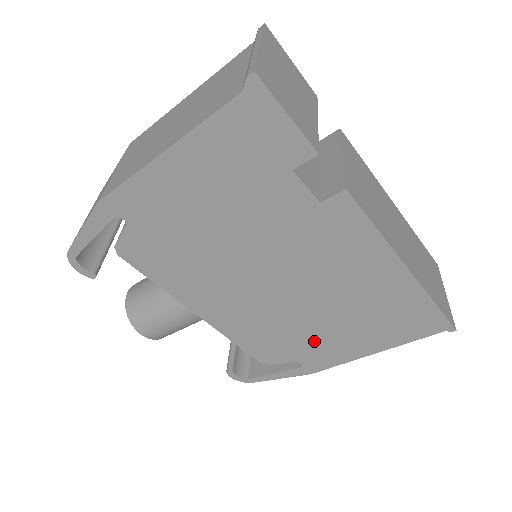
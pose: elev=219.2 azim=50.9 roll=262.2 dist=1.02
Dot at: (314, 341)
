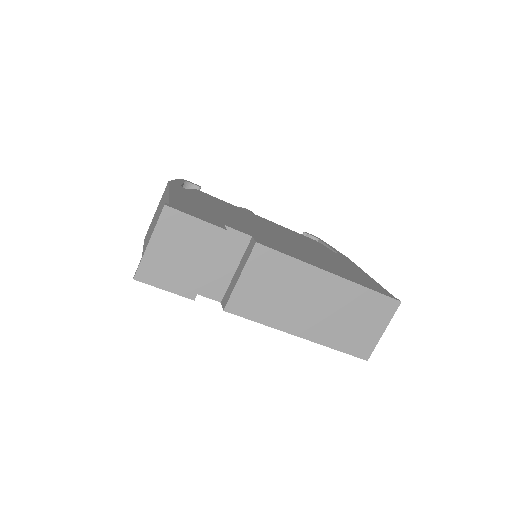
Dot at: occluded
